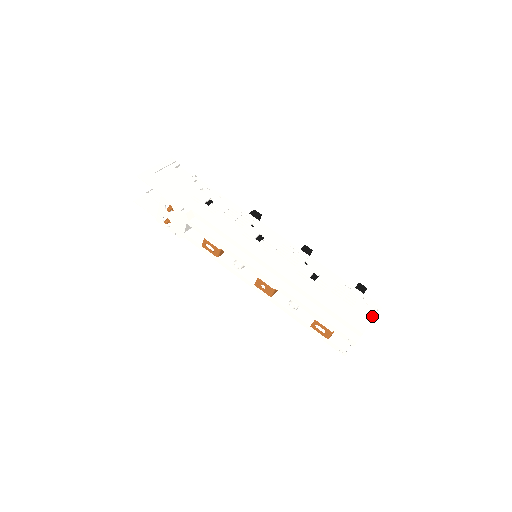
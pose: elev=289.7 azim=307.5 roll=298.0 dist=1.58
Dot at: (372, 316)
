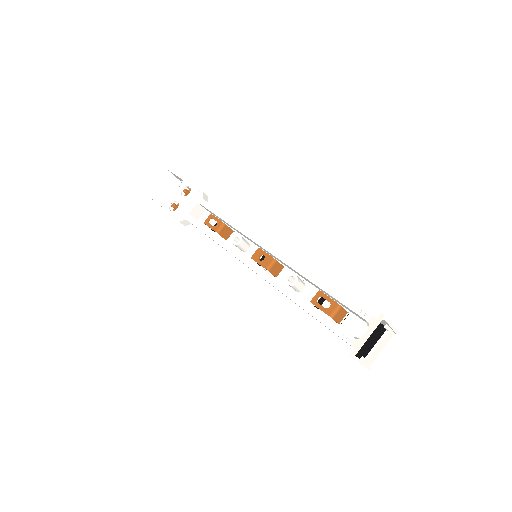
Dot at: occluded
